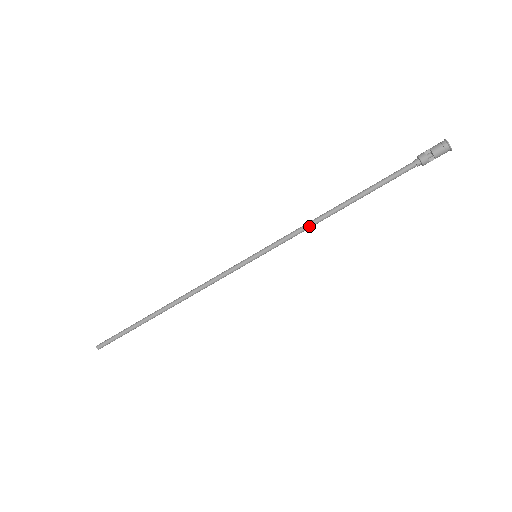
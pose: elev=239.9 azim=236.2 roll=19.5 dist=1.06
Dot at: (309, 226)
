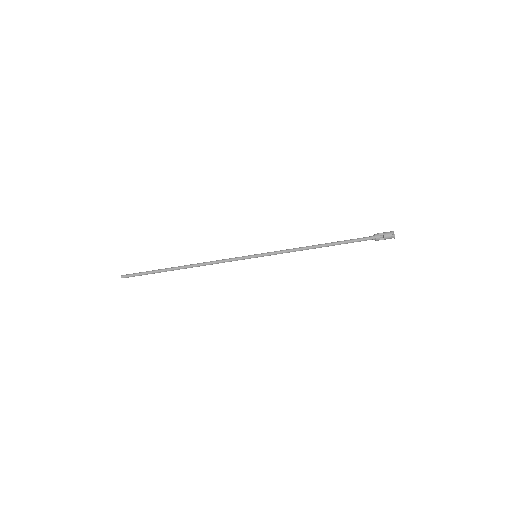
Dot at: (296, 250)
